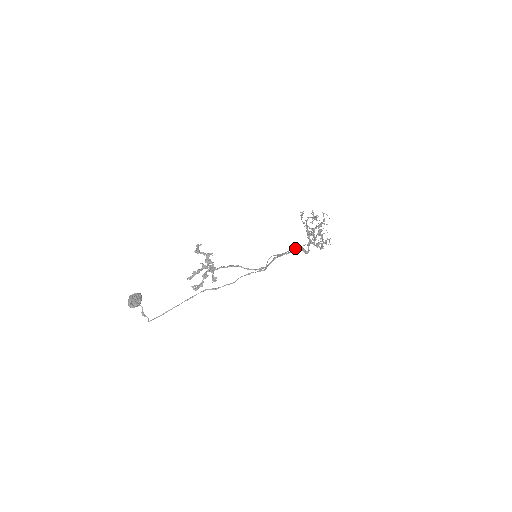
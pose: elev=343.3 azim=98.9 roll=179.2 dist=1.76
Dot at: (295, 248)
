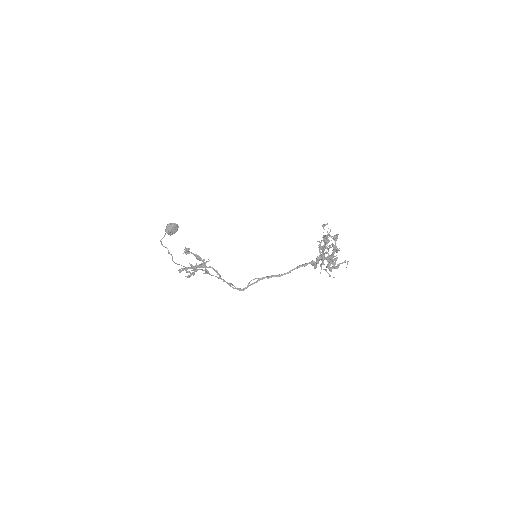
Dot at: (291, 270)
